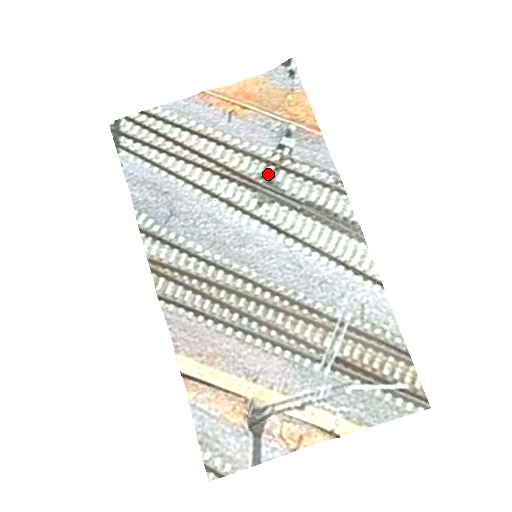
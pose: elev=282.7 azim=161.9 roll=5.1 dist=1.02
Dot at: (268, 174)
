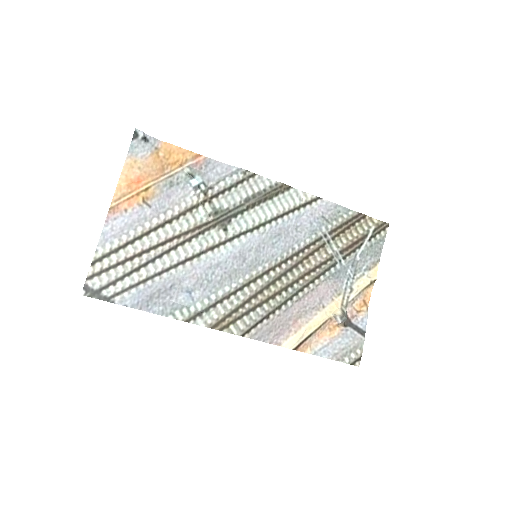
Dot at: (210, 210)
